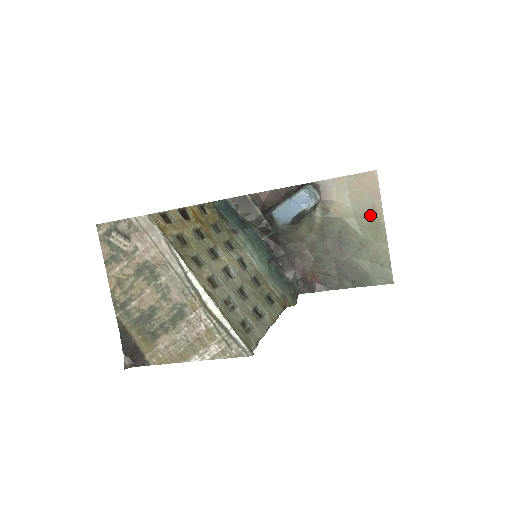
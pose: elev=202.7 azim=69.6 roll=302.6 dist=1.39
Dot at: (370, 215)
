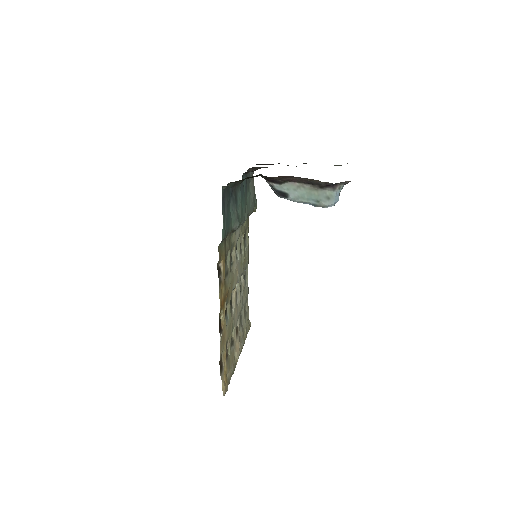
Dot at: occluded
